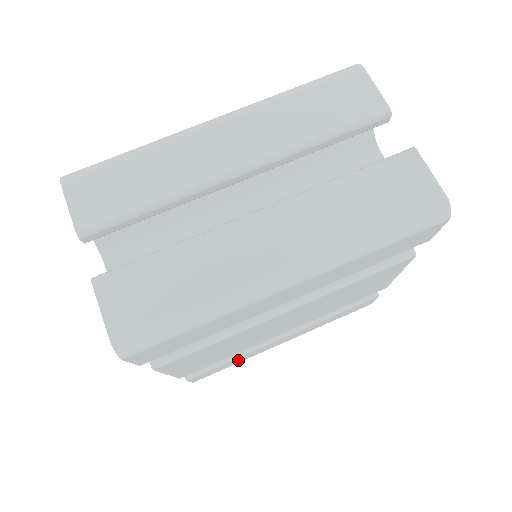
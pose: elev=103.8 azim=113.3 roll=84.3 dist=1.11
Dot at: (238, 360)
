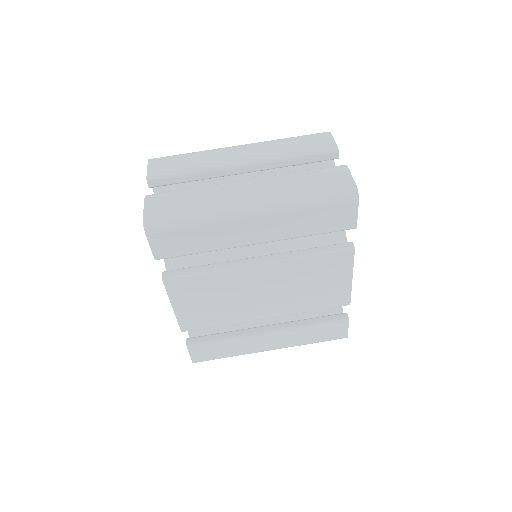
Dot at: (230, 348)
